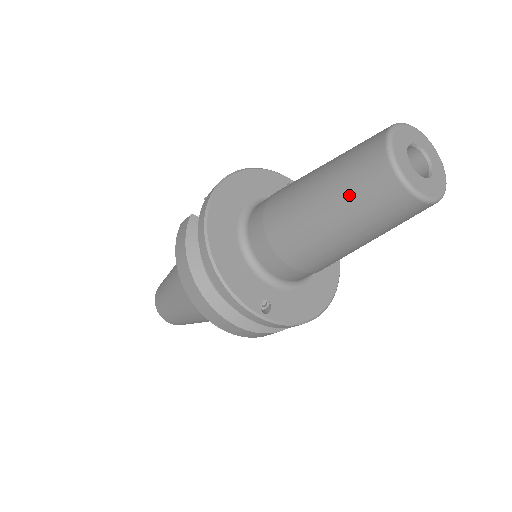
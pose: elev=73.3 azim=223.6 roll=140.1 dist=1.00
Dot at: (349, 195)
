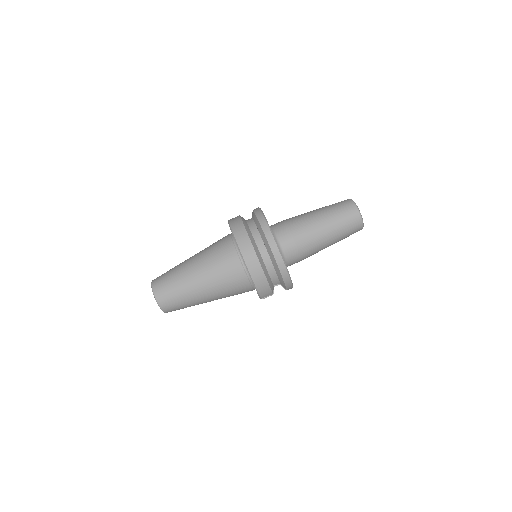
Dot at: (335, 211)
